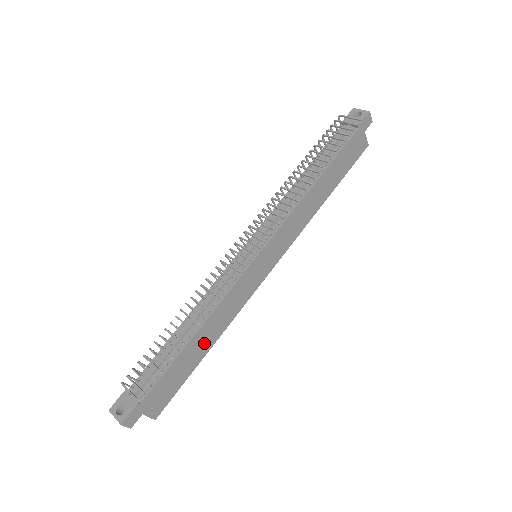
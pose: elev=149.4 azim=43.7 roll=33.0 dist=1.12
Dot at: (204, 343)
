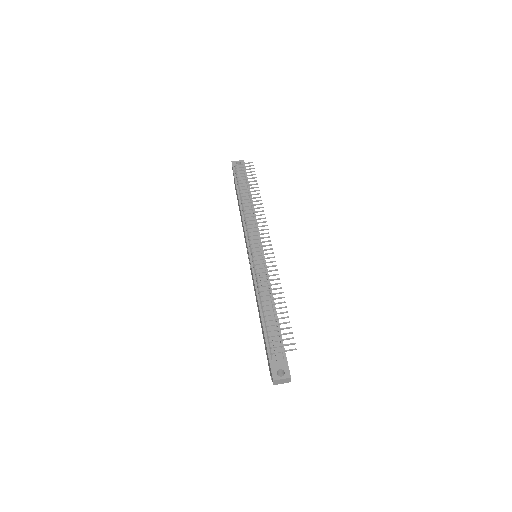
Dot at: occluded
